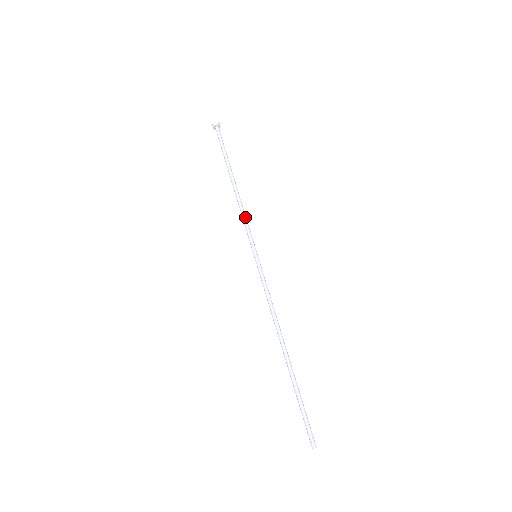
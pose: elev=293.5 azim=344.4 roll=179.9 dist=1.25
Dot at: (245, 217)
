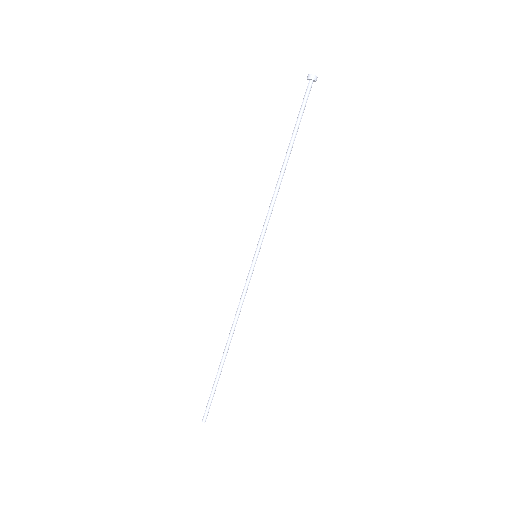
Dot at: occluded
